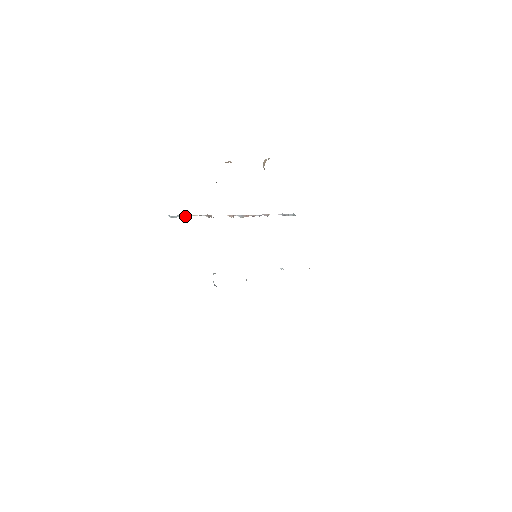
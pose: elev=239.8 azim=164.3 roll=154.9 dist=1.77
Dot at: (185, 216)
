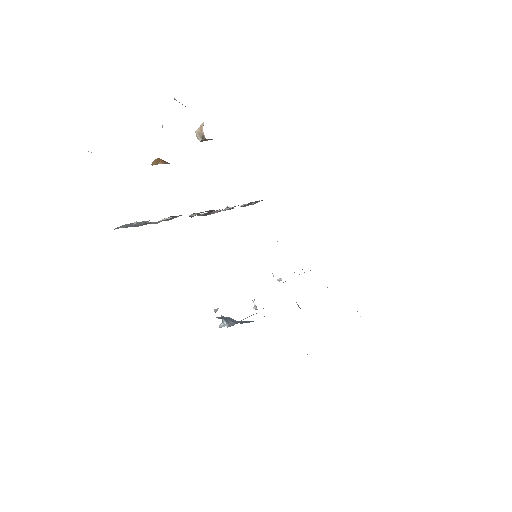
Dot at: (138, 223)
